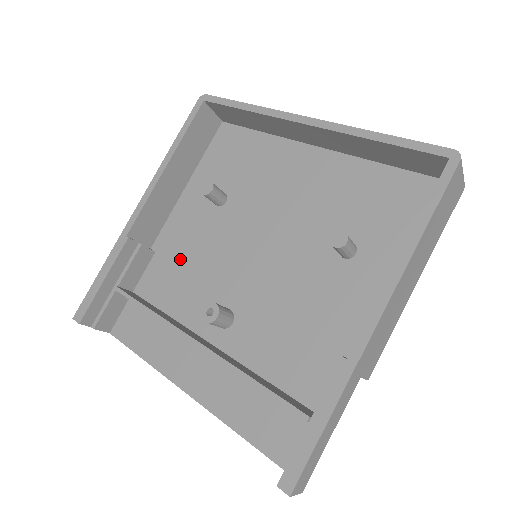
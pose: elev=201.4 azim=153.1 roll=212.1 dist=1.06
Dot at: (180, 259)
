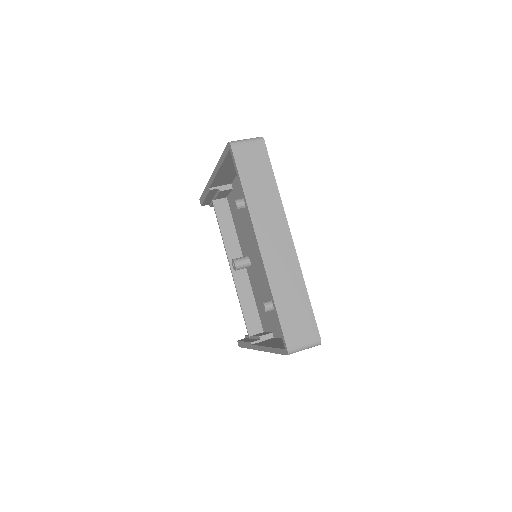
Dot at: occluded
